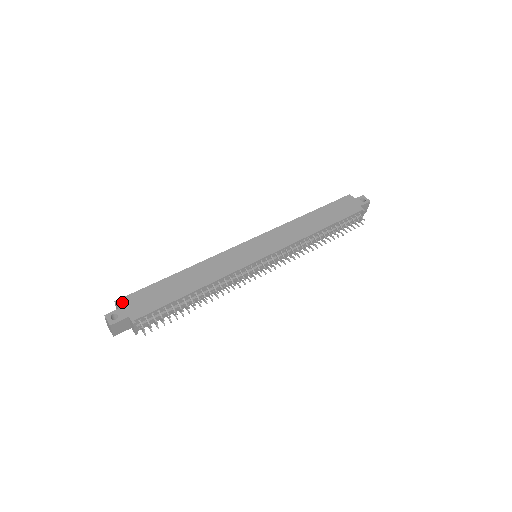
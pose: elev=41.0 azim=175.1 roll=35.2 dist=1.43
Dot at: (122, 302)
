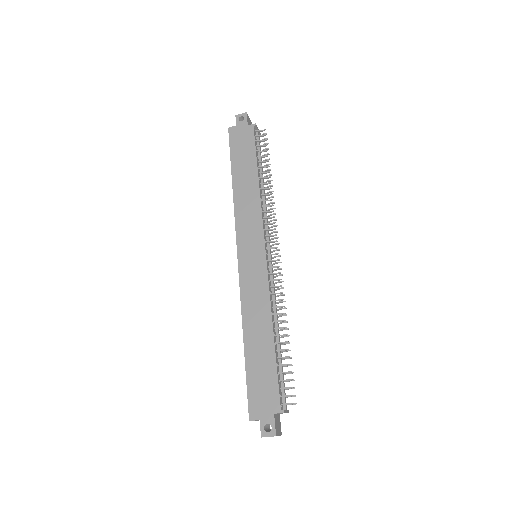
Dot at: (254, 414)
